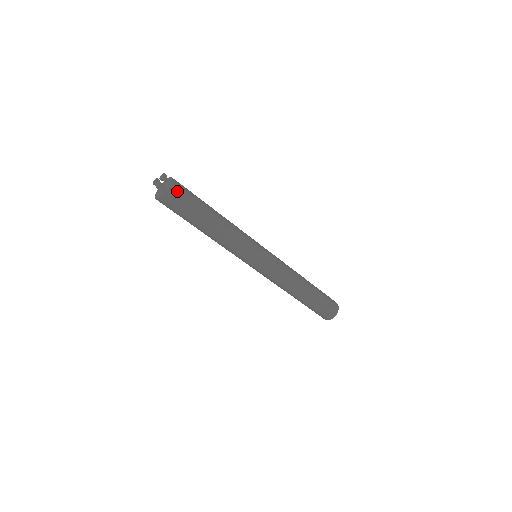
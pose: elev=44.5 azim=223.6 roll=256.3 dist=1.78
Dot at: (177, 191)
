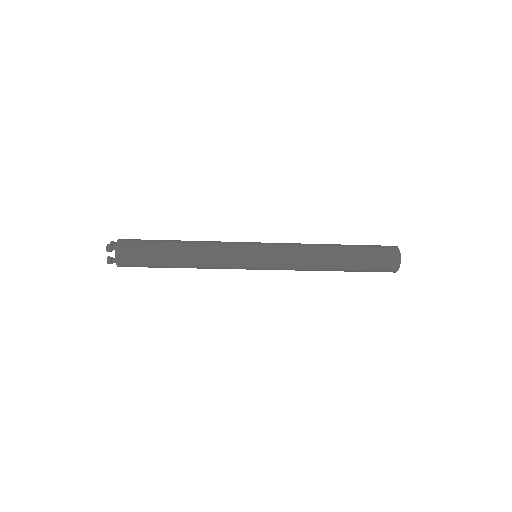
Dot at: (125, 260)
